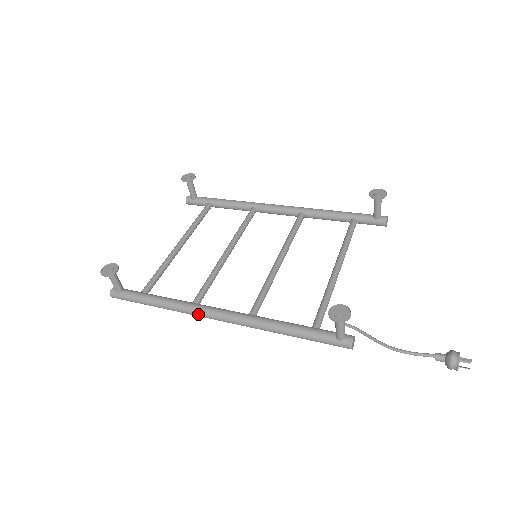
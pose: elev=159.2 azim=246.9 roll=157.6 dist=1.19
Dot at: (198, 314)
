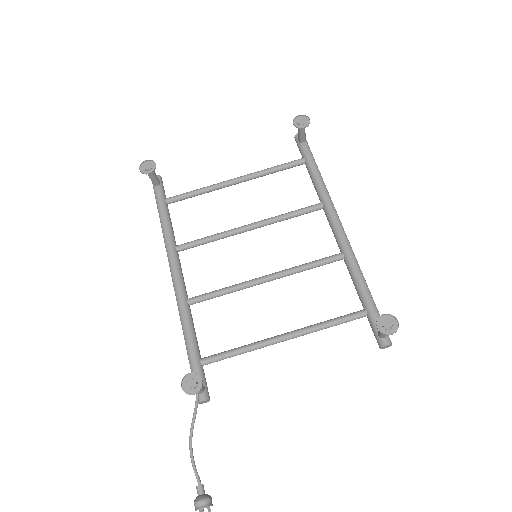
Dot at: (168, 259)
